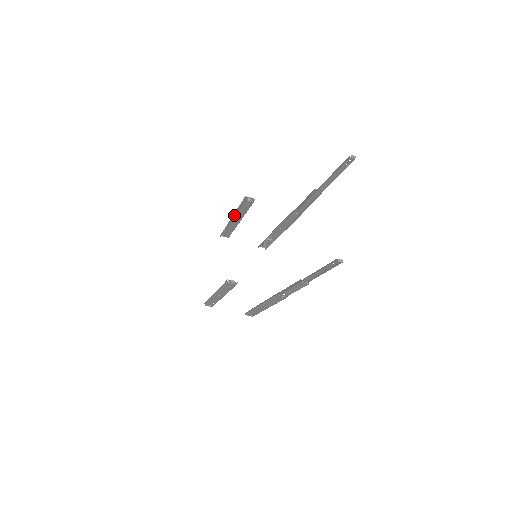
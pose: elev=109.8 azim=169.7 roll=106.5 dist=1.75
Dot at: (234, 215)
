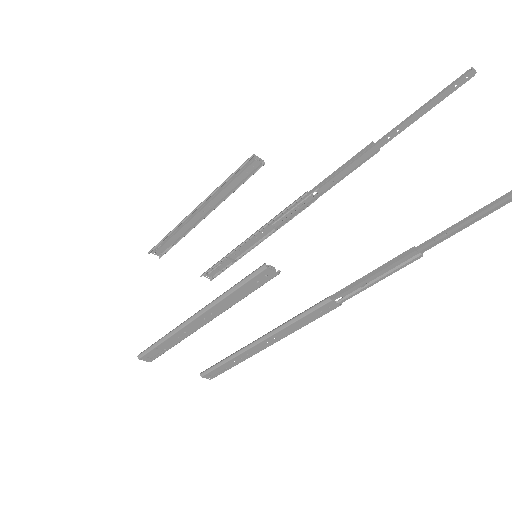
Dot at: (206, 200)
